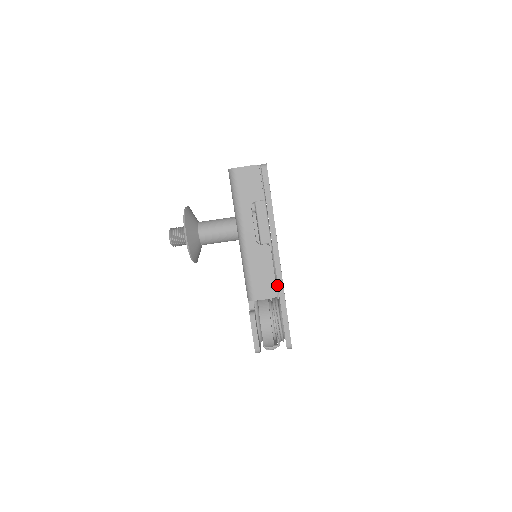
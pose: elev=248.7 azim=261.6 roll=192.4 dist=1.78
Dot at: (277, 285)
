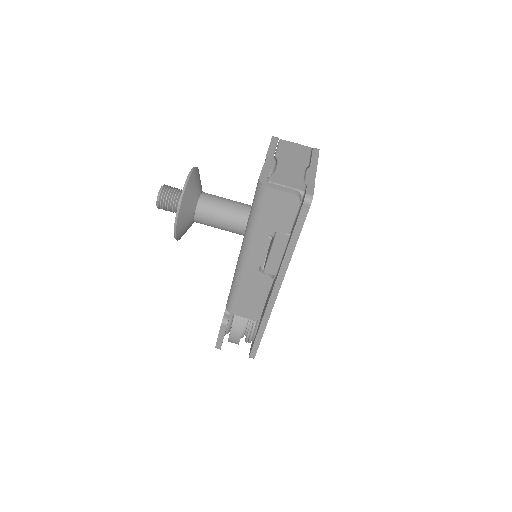
Dot at: occluded
